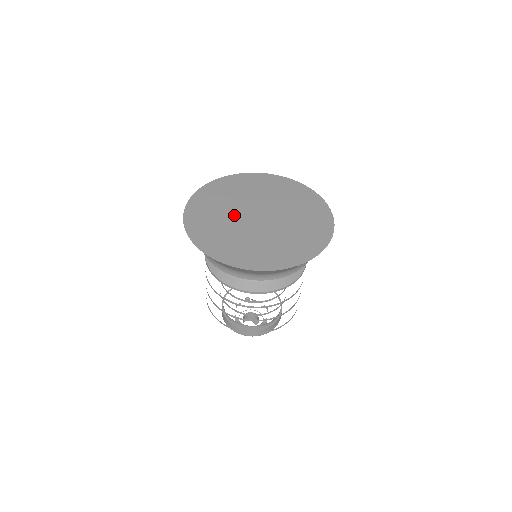
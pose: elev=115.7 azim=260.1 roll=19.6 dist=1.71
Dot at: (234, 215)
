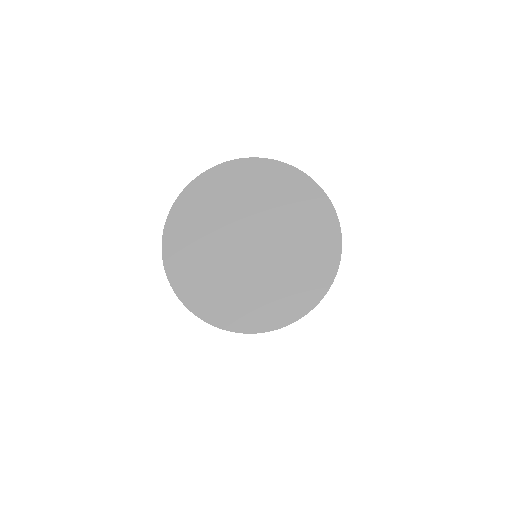
Dot at: (230, 221)
